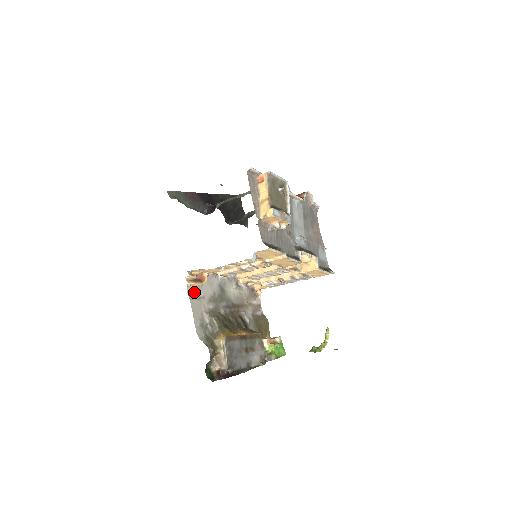
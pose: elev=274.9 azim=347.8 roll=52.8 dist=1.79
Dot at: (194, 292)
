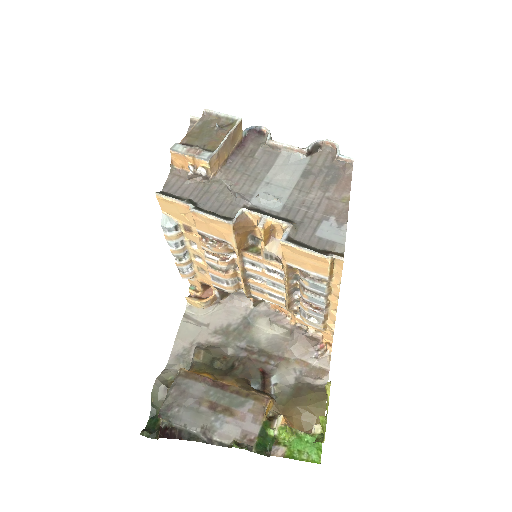
Dot at: (196, 315)
